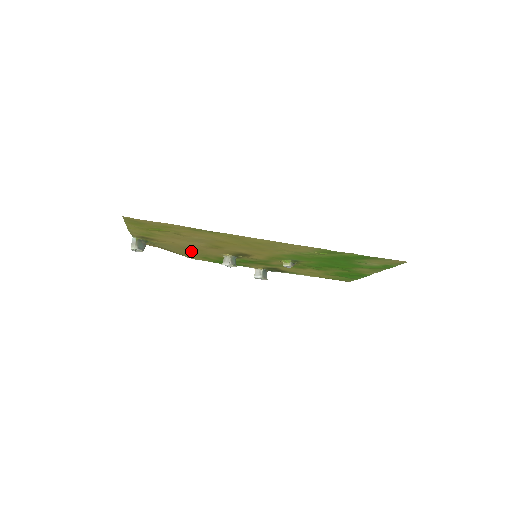
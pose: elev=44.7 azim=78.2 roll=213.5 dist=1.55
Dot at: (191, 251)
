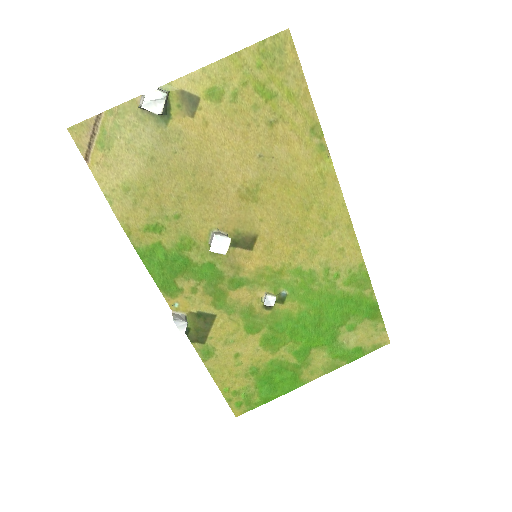
Dot at: (178, 190)
